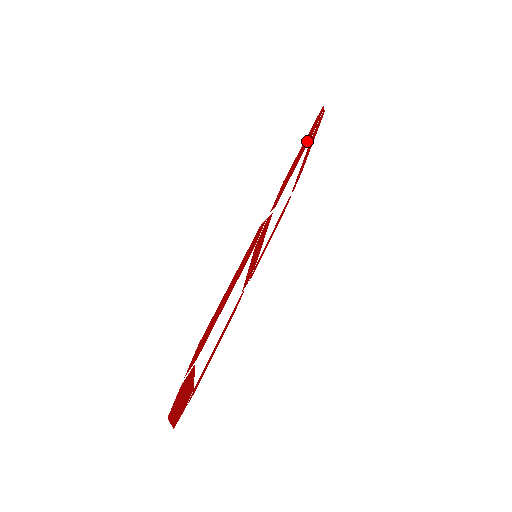
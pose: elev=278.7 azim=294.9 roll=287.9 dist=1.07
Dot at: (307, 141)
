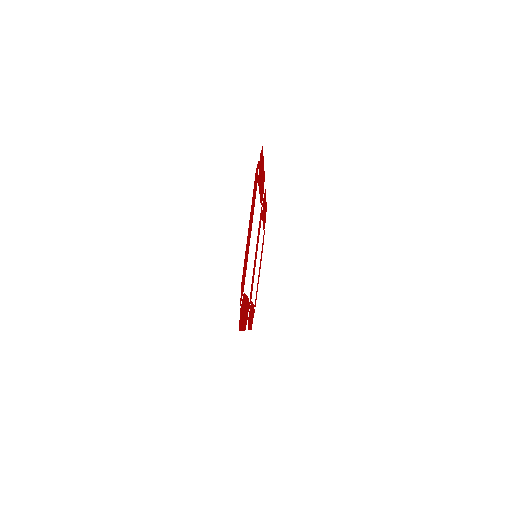
Dot at: (264, 220)
